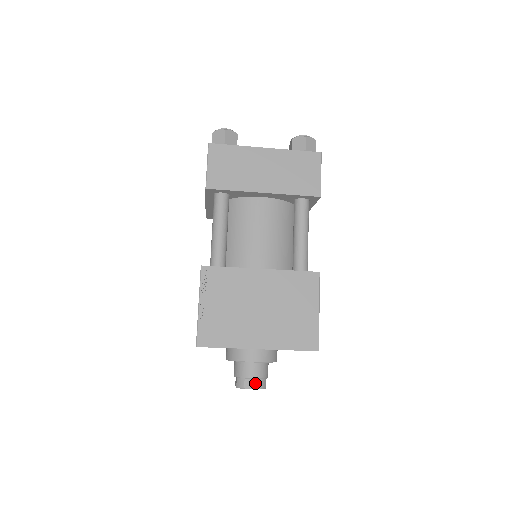
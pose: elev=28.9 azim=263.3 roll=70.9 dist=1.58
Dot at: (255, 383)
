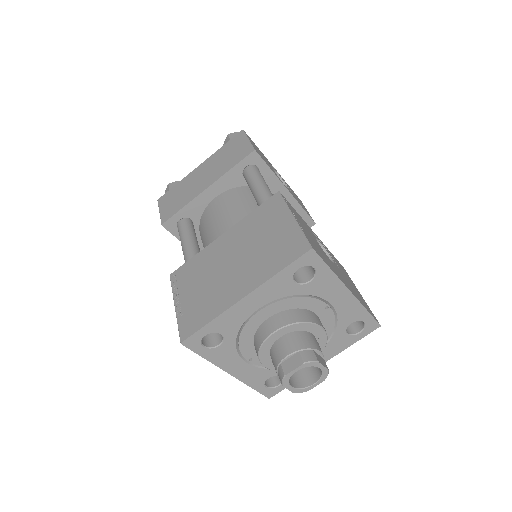
Dot at: (295, 360)
